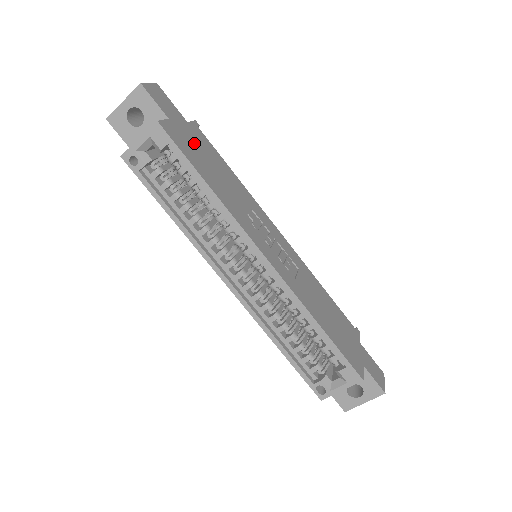
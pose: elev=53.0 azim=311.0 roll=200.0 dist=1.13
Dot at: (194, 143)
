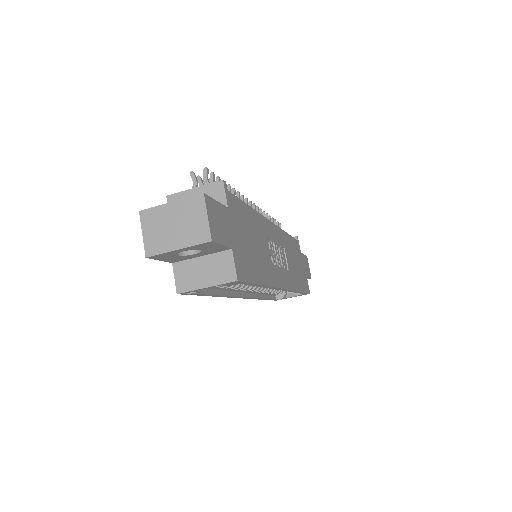
Dot at: (242, 238)
